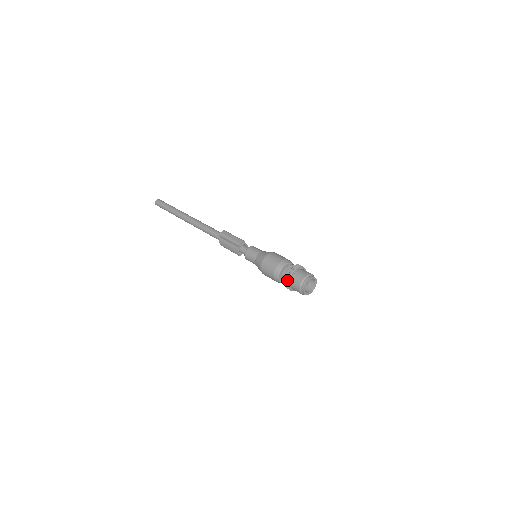
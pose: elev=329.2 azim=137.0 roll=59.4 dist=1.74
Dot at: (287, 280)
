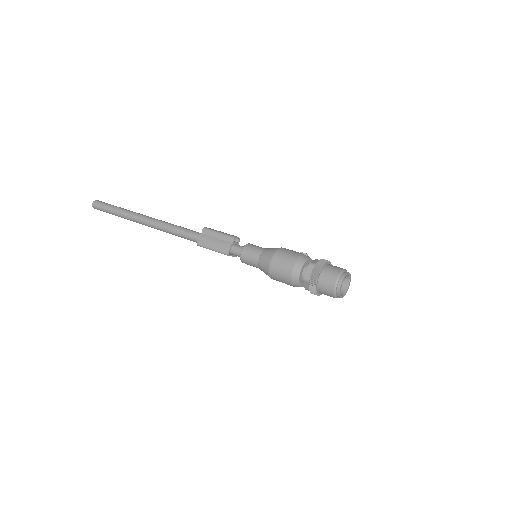
Dot at: (318, 269)
